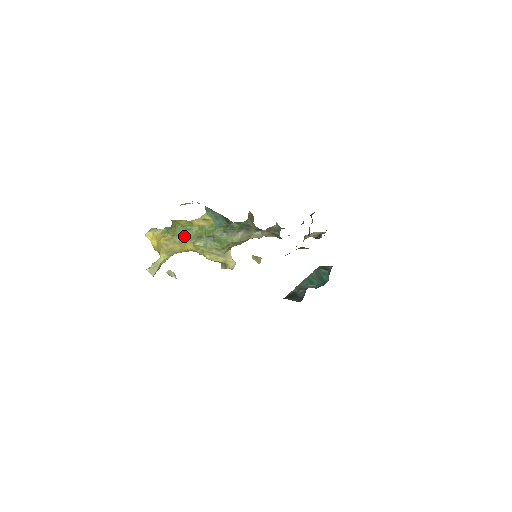
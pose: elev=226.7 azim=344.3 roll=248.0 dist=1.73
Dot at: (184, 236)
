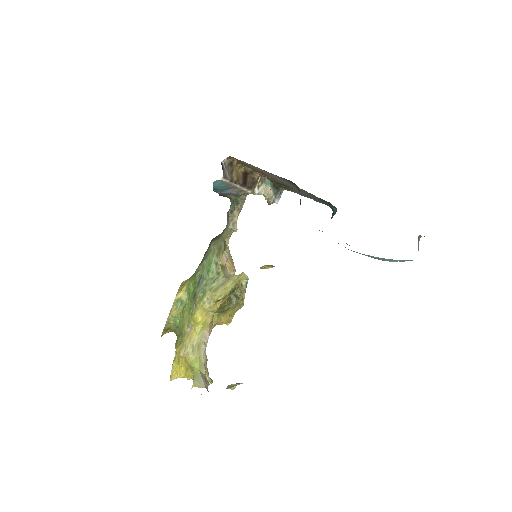
Dot at: (186, 317)
